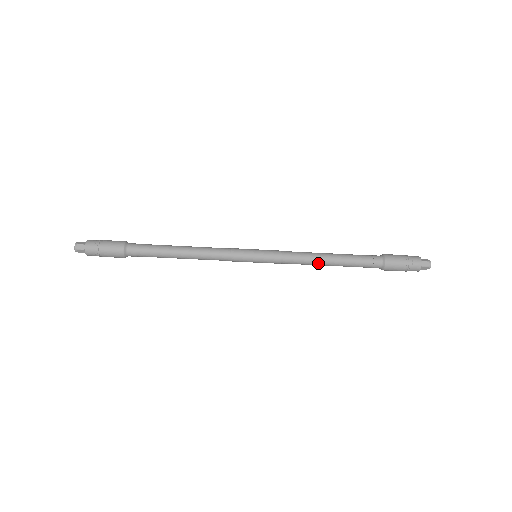
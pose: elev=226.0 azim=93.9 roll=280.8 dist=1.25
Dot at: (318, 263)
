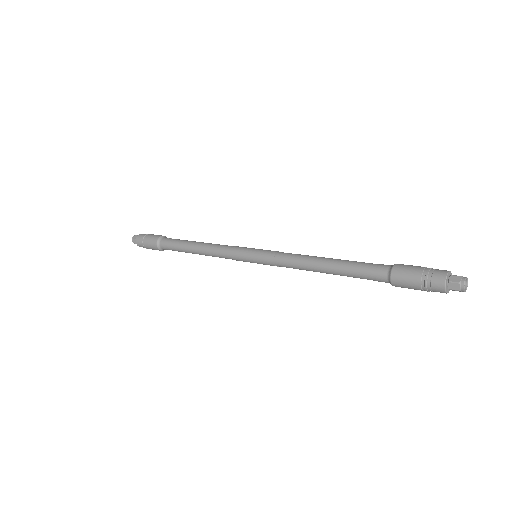
Dot at: occluded
